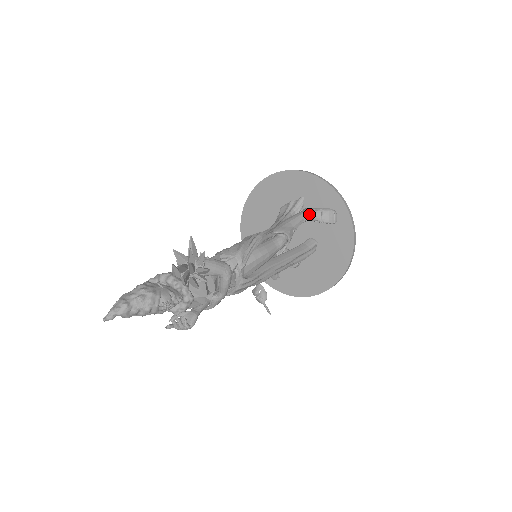
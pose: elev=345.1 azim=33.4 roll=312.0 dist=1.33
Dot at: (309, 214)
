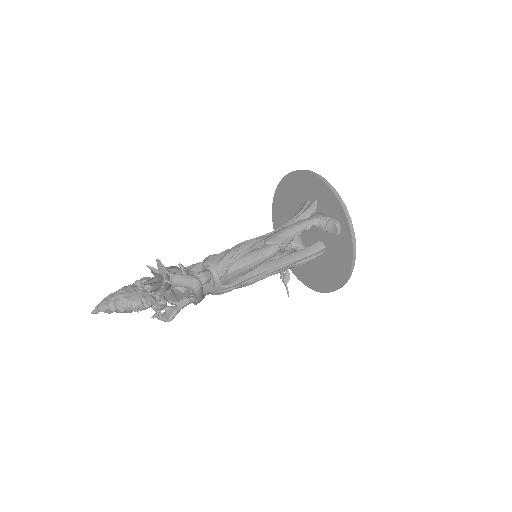
Dot at: (313, 222)
